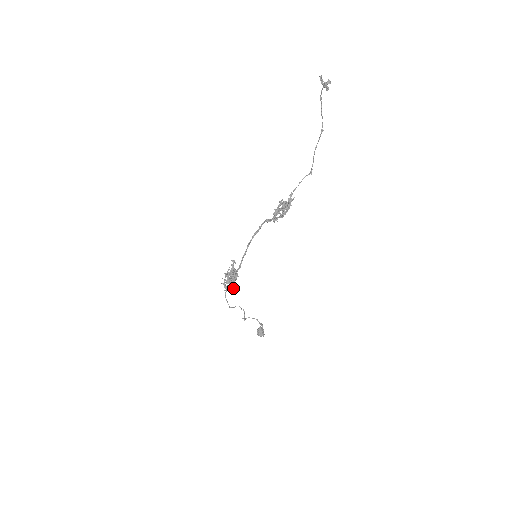
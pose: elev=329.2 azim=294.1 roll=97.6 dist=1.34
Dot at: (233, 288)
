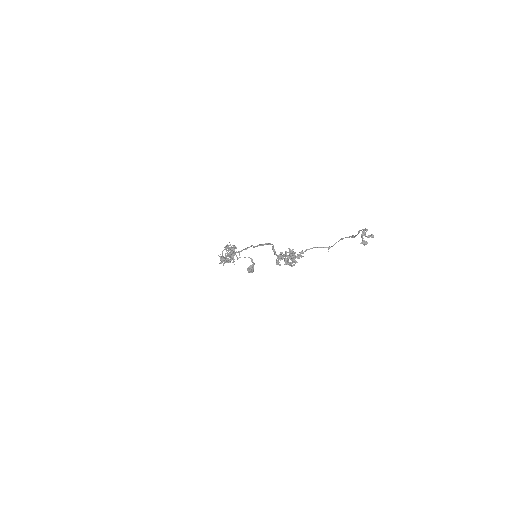
Dot at: occluded
